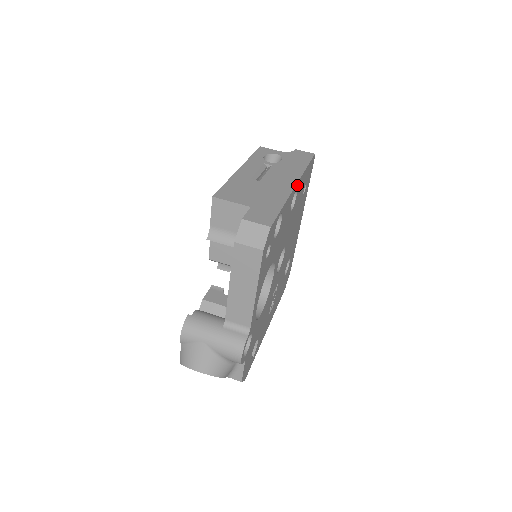
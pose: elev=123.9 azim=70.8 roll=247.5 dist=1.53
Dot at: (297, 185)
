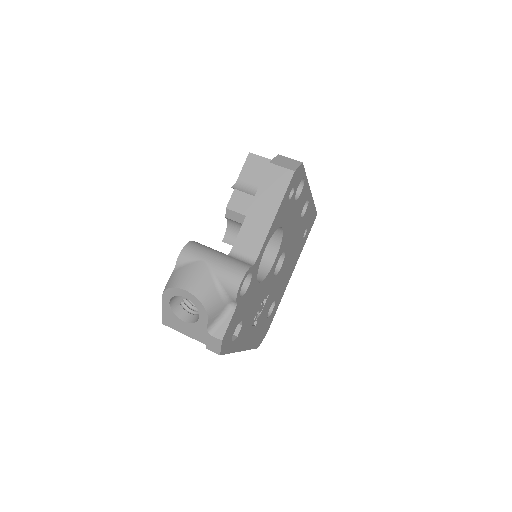
Dot at: (310, 197)
